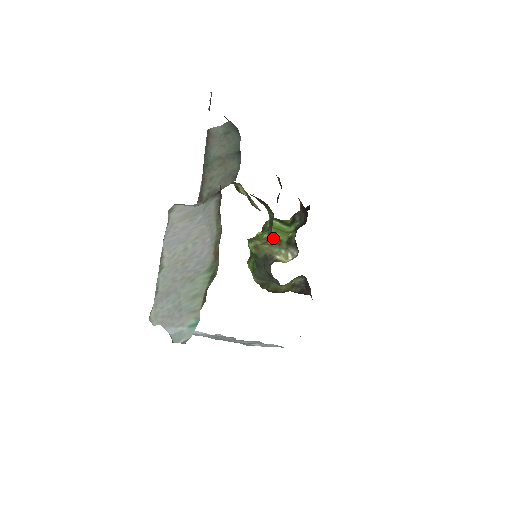
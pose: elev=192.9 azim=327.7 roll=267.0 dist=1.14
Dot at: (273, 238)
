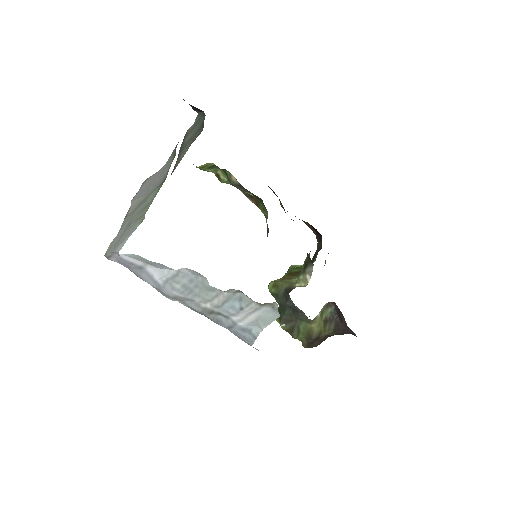
Dot at: (292, 272)
